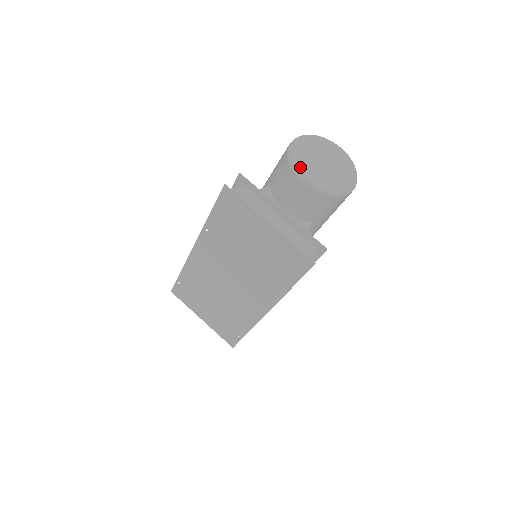
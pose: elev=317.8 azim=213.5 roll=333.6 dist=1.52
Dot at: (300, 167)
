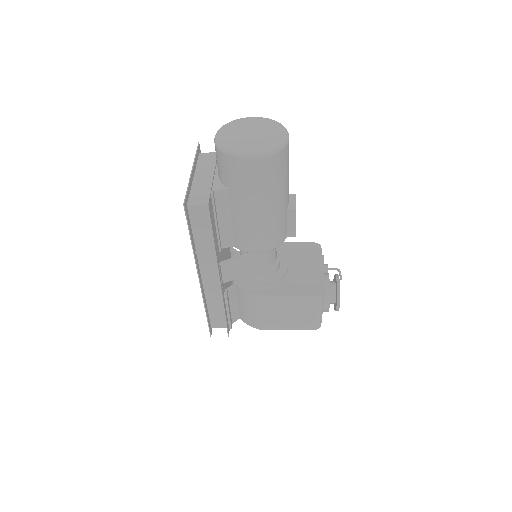
Dot at: (224, 128)
